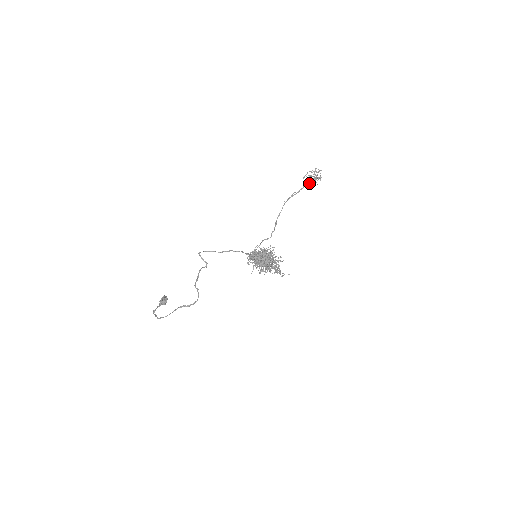
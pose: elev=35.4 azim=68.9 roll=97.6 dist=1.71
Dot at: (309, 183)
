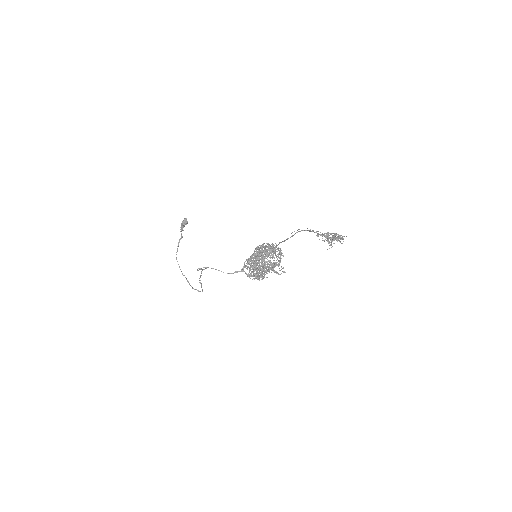
Dot at: occluded
